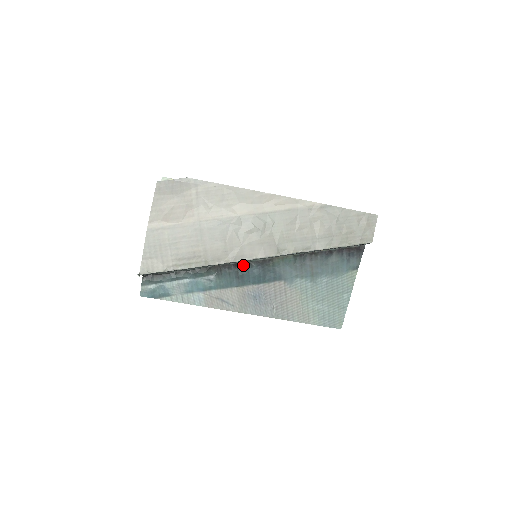
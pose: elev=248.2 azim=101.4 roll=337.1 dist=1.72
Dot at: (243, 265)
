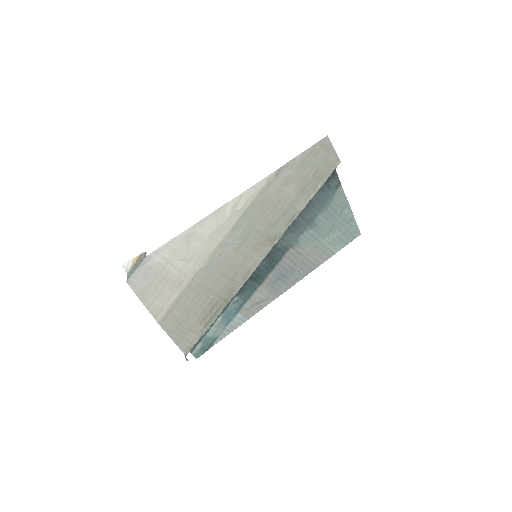
Dot at: occluded
